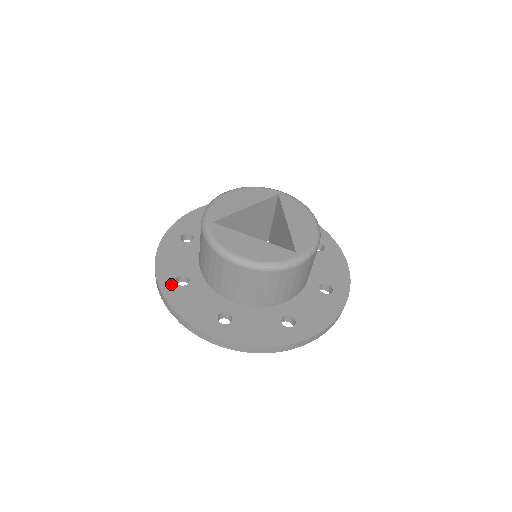
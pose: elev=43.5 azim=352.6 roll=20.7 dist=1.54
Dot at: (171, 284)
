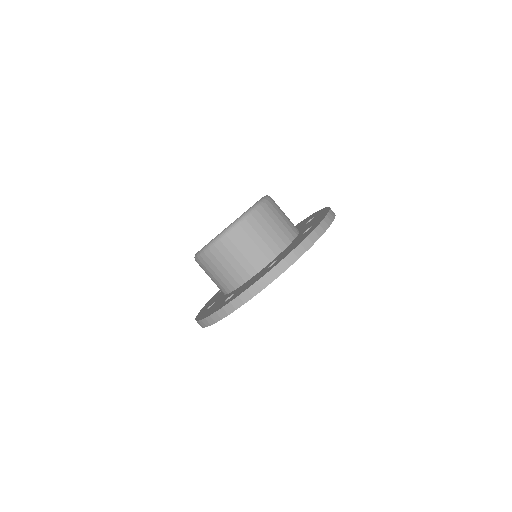
Dot at: (224, 303)
